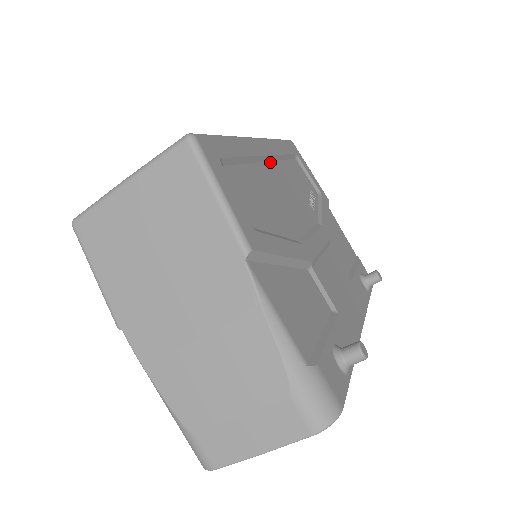
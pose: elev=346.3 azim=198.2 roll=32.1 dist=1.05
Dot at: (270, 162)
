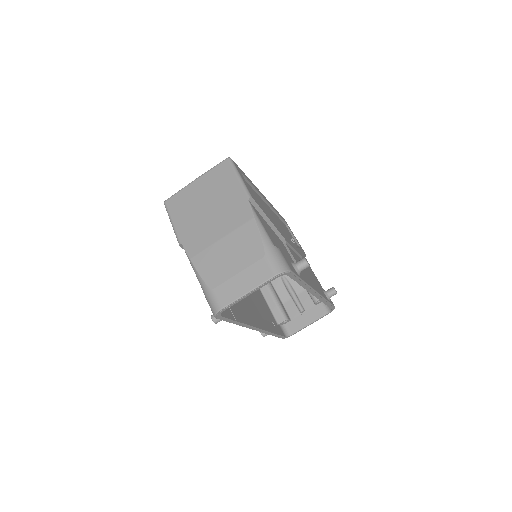
Dot at: (268, 206)
